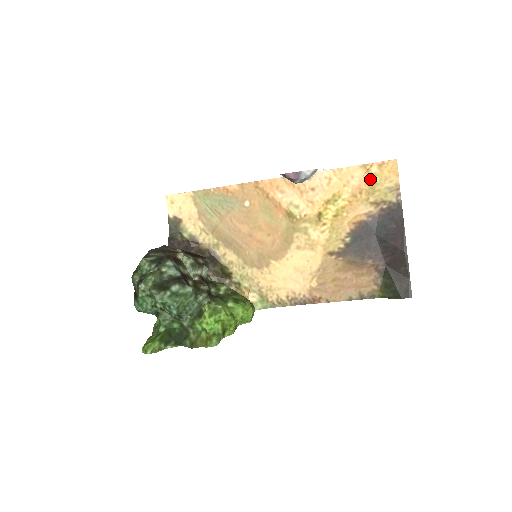
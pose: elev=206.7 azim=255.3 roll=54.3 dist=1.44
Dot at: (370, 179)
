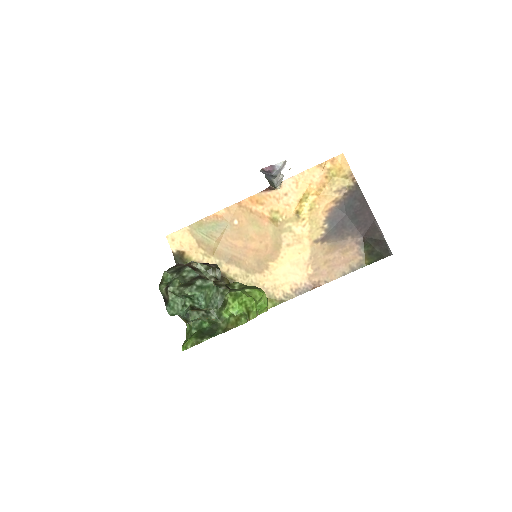
Dot at: (328, 174)
